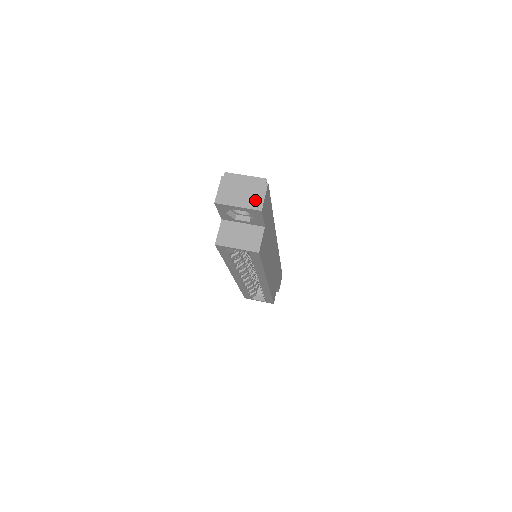
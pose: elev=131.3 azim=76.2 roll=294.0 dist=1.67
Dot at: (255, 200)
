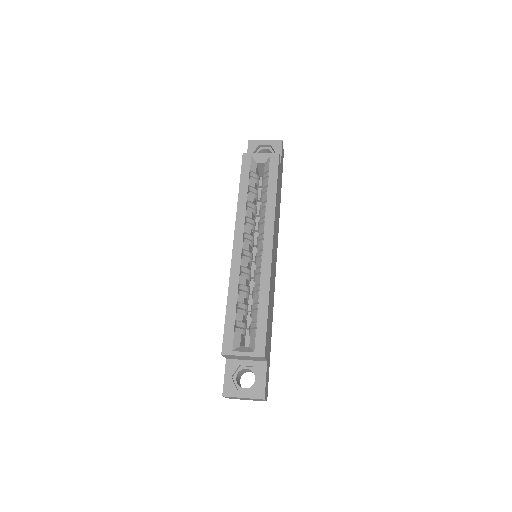
Dot at: occluded
